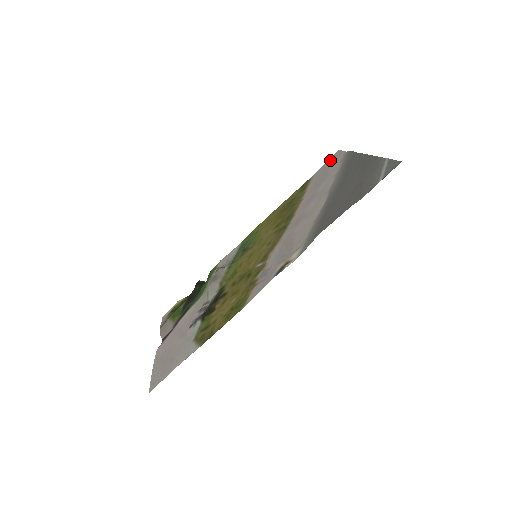
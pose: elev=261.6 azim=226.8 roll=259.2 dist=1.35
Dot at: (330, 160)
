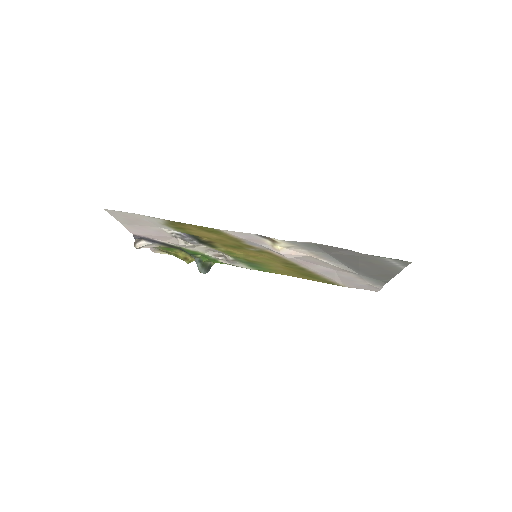
Dot at: (365, 288)
